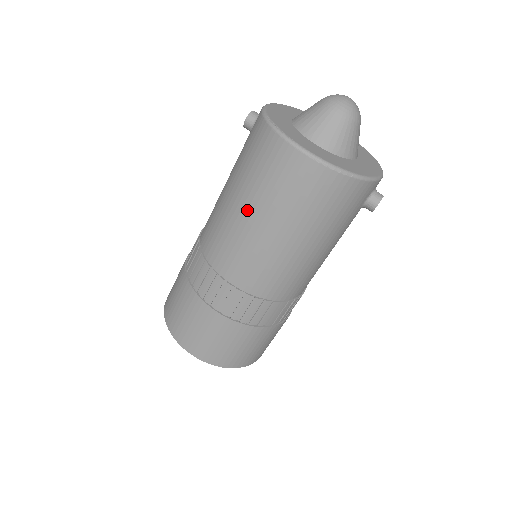
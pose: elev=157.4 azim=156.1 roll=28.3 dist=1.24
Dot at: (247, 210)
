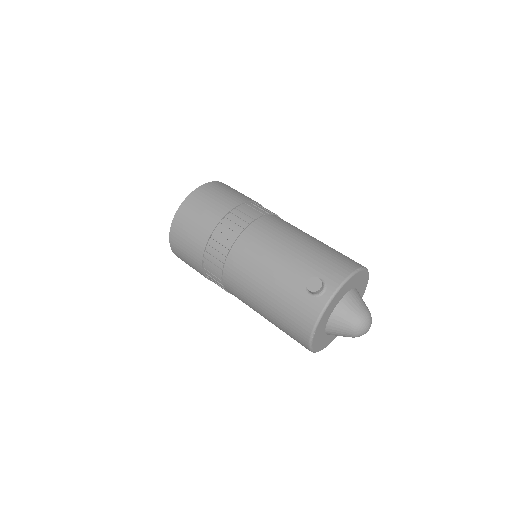
Dot at: (264, 316)
